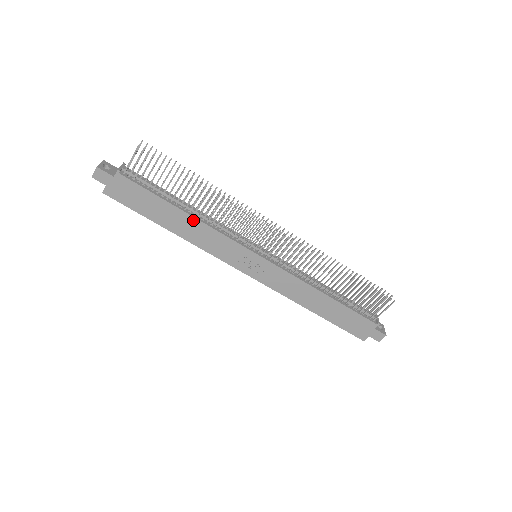
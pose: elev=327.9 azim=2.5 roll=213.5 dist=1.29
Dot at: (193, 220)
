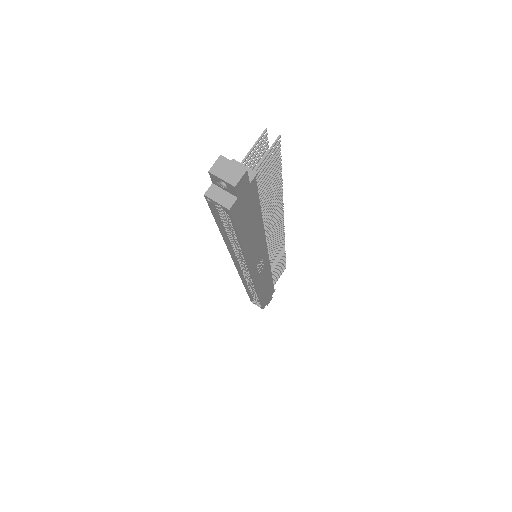
Dot at: (261, 229)
